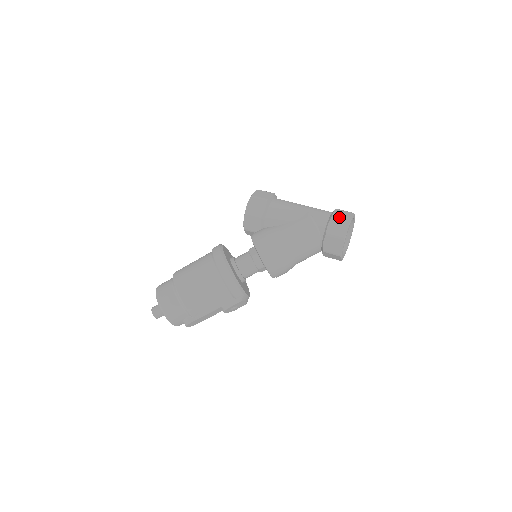
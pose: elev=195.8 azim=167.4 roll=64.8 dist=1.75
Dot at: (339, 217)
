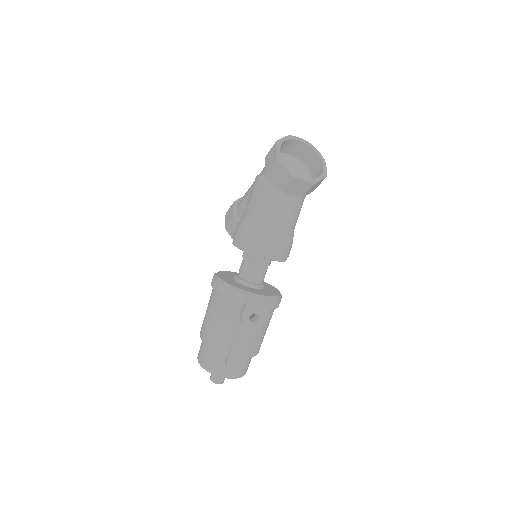
Dot at: (270, 150)
